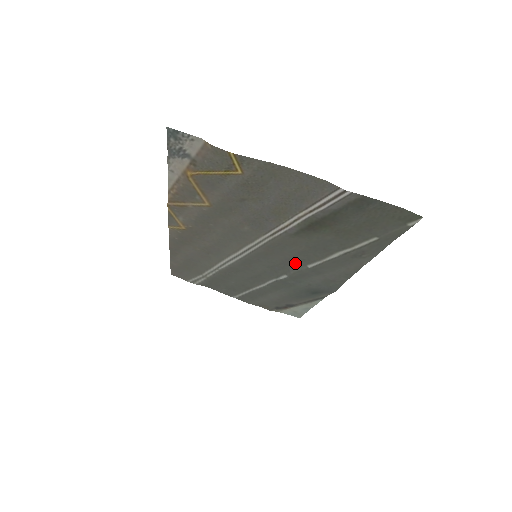
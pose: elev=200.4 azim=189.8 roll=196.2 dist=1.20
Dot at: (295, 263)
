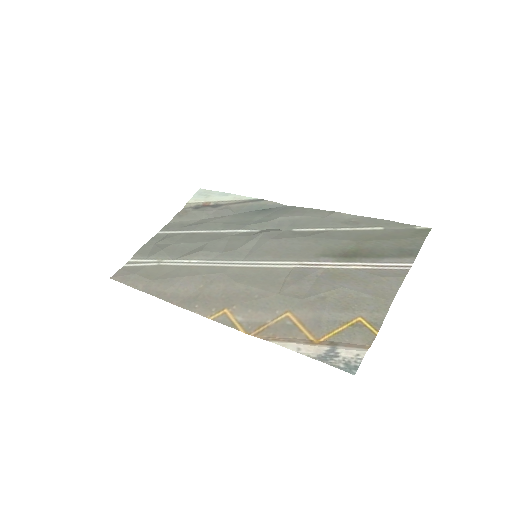
Dot at: (282, 234)
